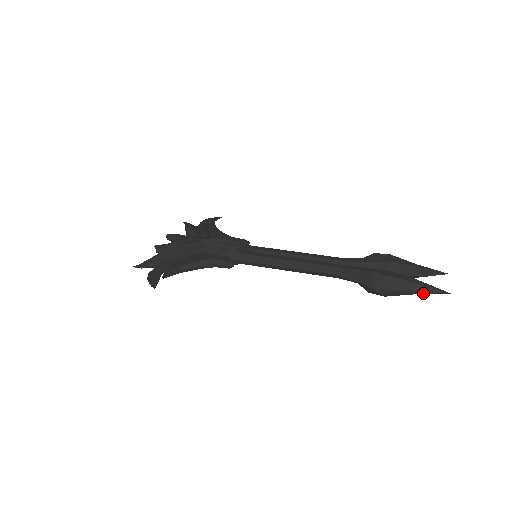
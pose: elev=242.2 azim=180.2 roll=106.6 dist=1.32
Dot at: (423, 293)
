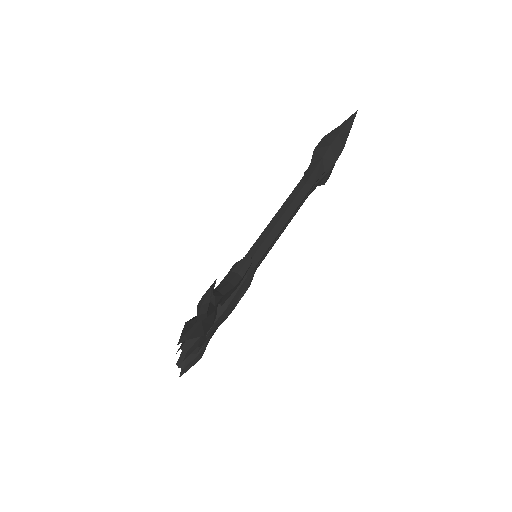
Dot at: (350, 125)
